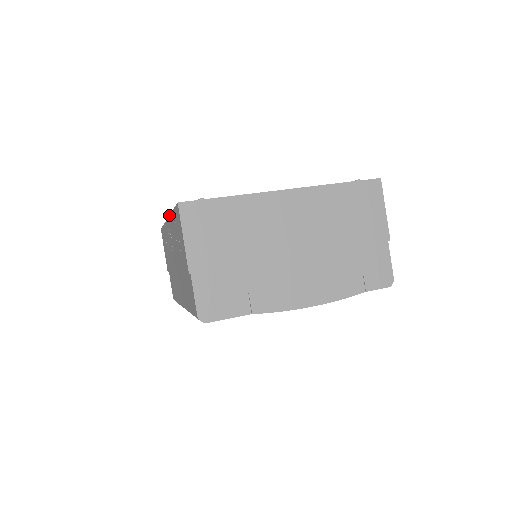
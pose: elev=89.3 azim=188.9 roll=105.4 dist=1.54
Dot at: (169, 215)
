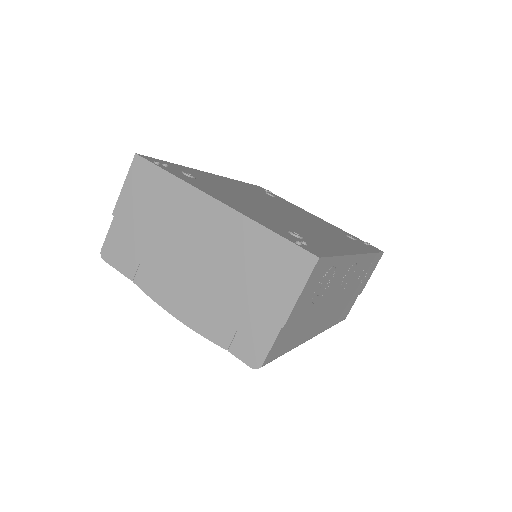
Dot at: occluded
